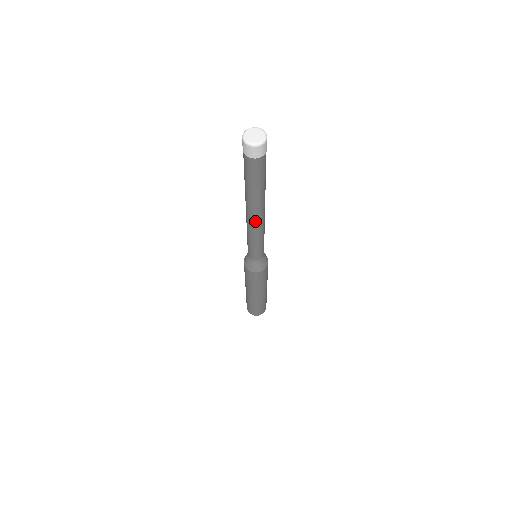
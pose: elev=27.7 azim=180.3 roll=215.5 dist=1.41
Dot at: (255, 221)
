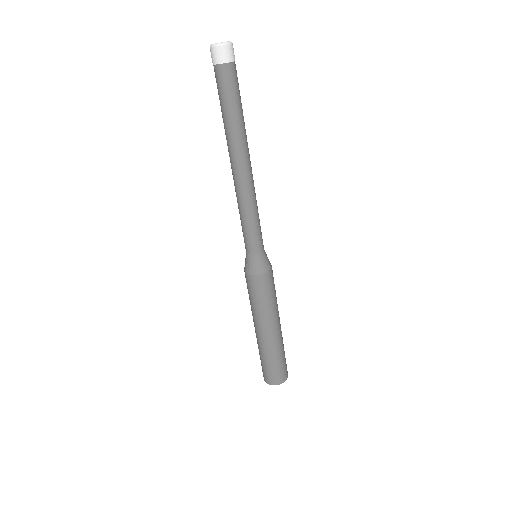
Dot at: (236, 173)
